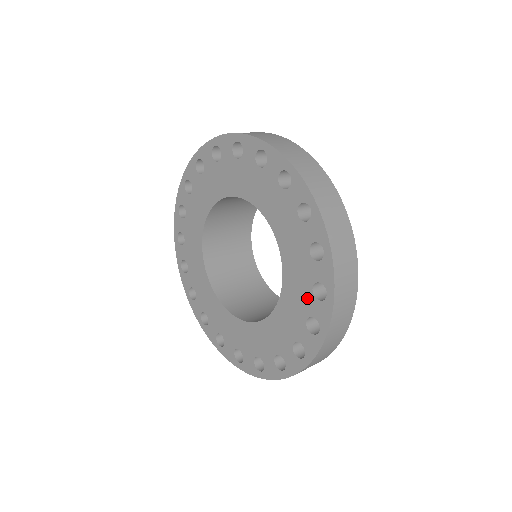
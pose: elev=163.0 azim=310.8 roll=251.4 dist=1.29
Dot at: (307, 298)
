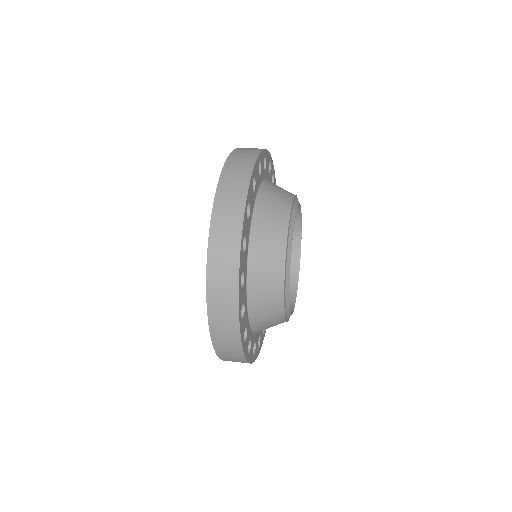
Dot at: occluded
